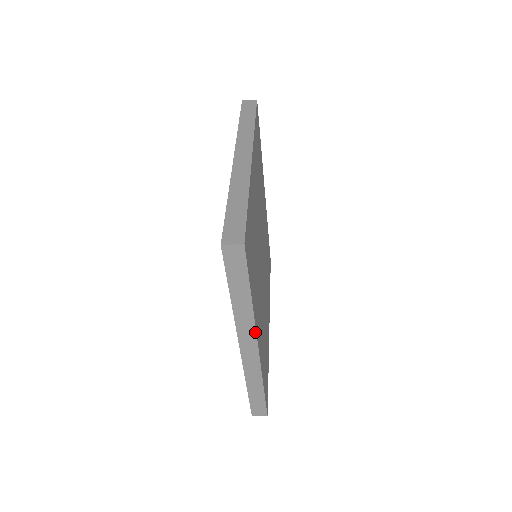
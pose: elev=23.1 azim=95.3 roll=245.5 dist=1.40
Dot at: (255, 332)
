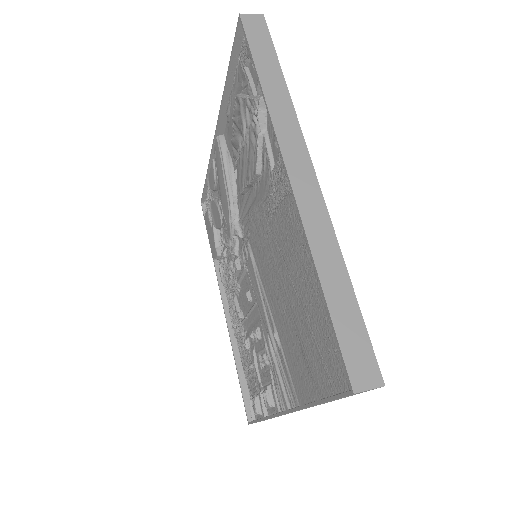
Dot at: (313, 406)
